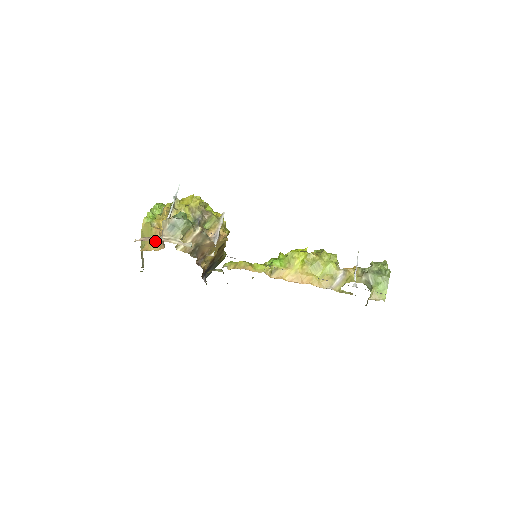
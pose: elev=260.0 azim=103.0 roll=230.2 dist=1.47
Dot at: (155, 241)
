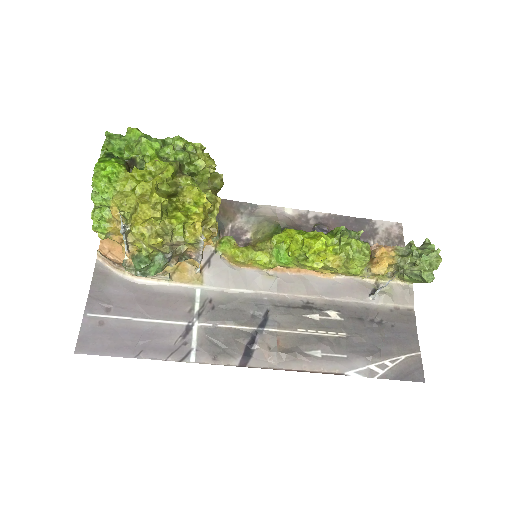
Dot at: occluded
